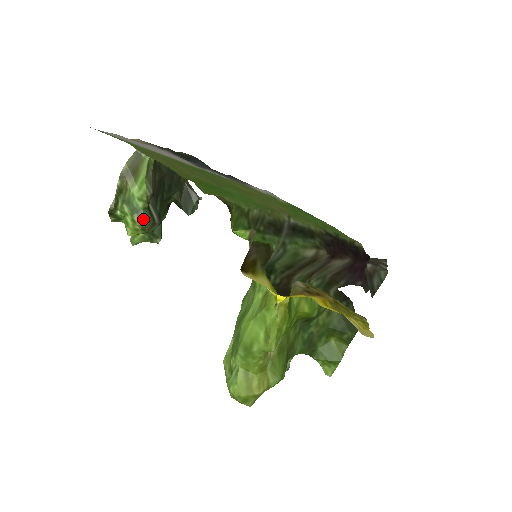
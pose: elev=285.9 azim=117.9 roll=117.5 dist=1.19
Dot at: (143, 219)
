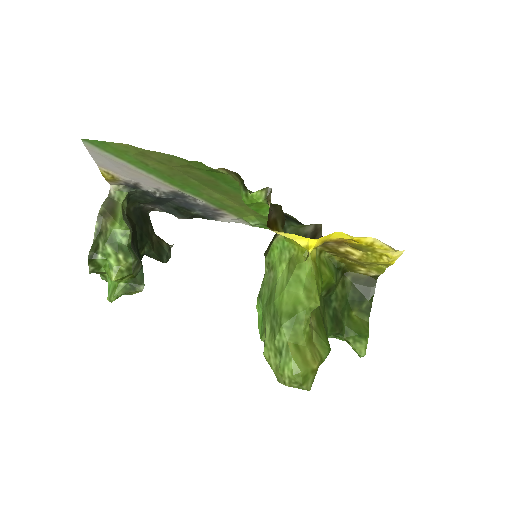
Dot at: (129, 254)
